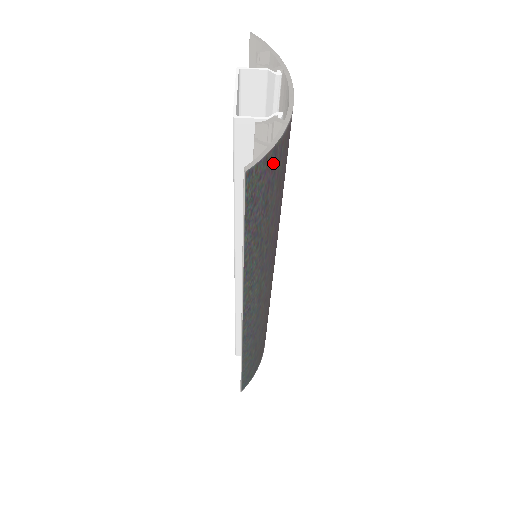
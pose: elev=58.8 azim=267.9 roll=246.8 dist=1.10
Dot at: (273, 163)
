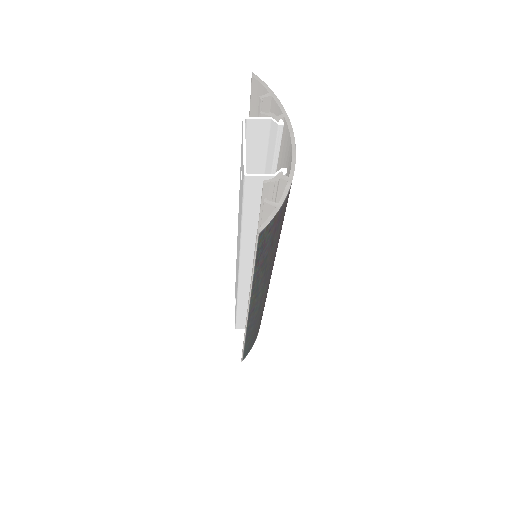
Dot at: (279, 215)
